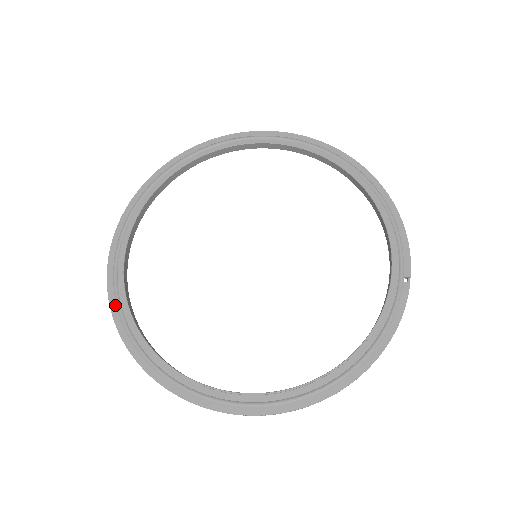
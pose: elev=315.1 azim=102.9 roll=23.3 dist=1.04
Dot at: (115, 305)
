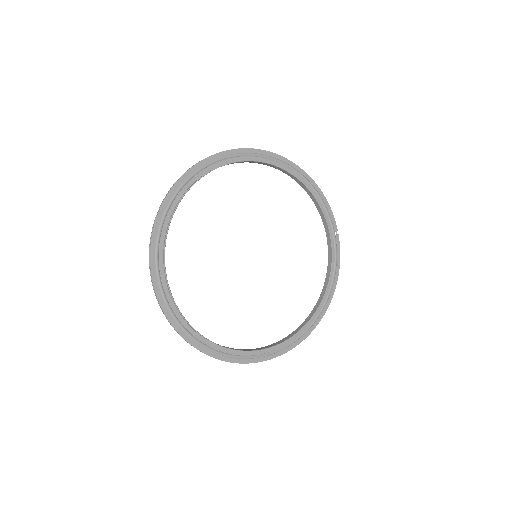
Dot at: (187, 336)
